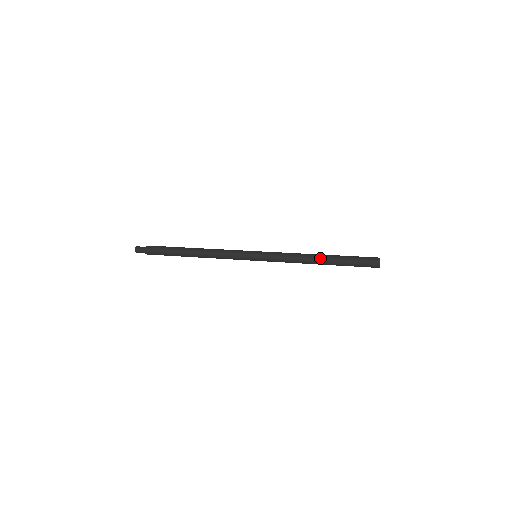
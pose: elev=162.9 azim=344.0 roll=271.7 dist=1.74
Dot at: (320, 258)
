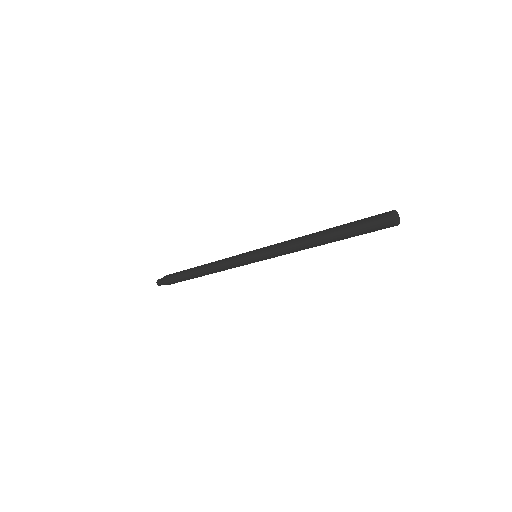
Dot at: (319, 241)
